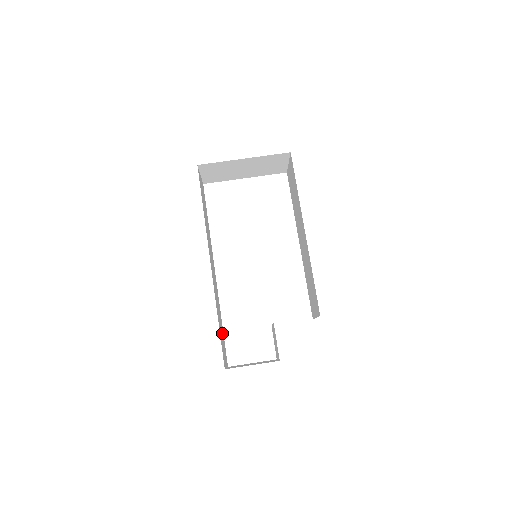
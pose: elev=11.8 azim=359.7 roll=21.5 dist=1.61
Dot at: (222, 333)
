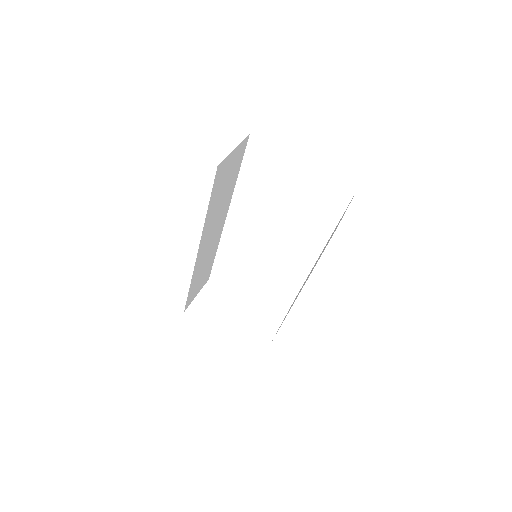
Dot at: (206, 271)
